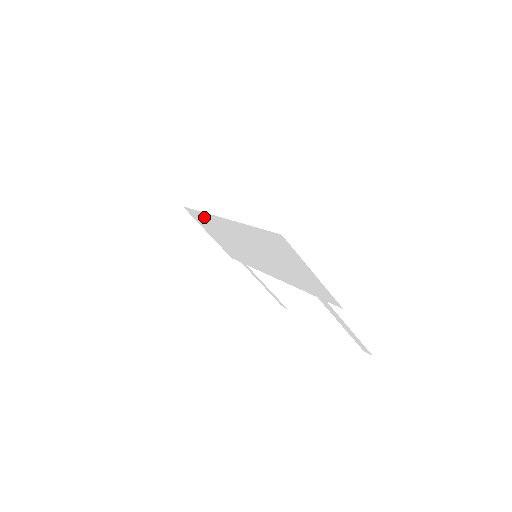
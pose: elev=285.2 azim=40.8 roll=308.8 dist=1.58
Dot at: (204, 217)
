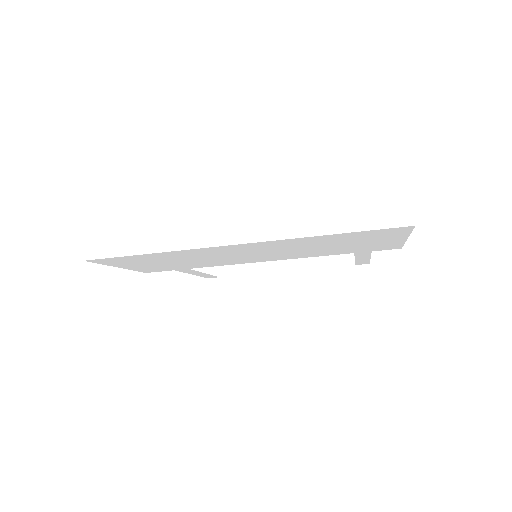
Dot at: (155, 256)
